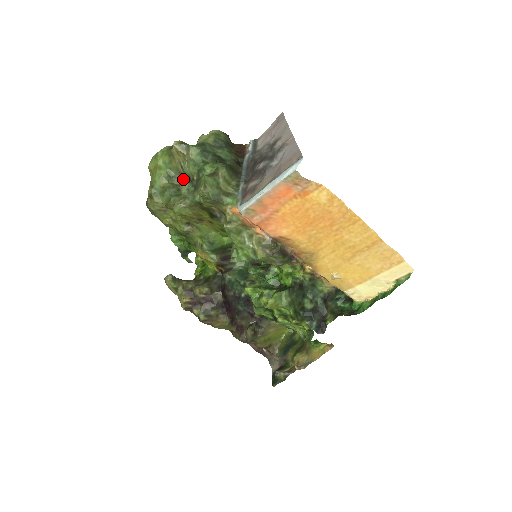
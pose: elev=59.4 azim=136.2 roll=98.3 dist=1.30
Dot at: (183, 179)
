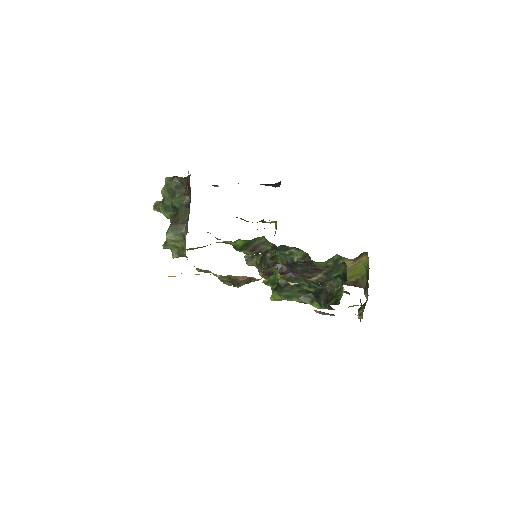
Dot at: occluded
